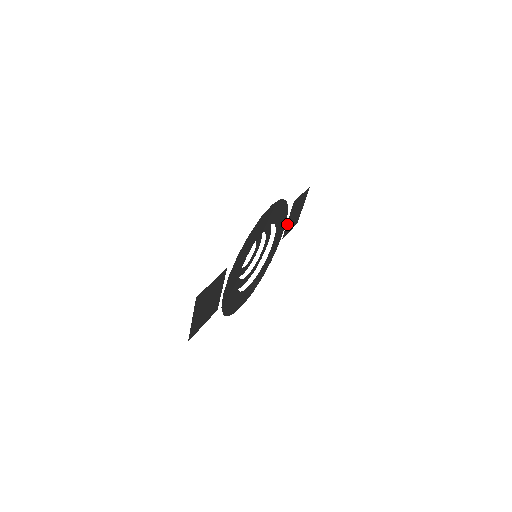
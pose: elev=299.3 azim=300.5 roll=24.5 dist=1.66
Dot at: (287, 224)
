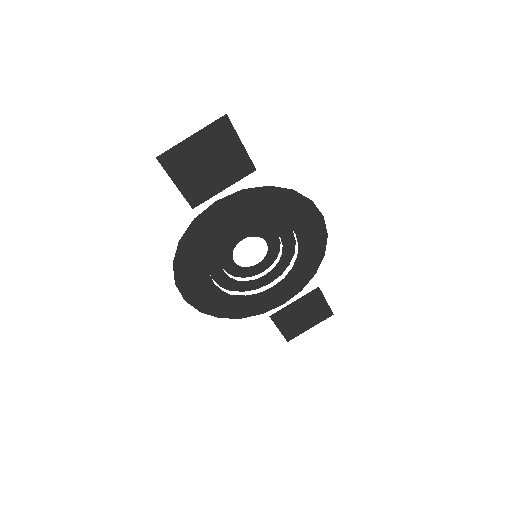
Dot at: (290, 306)
